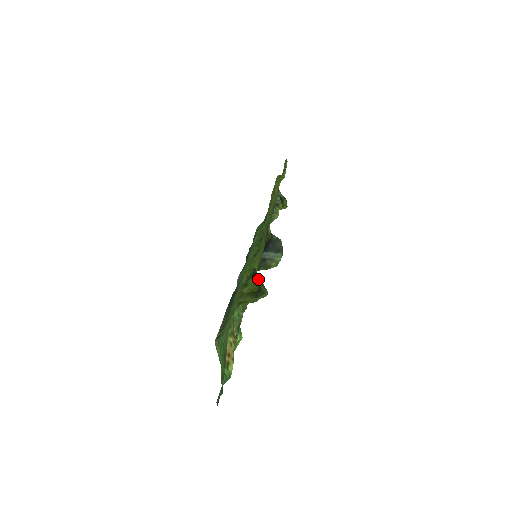
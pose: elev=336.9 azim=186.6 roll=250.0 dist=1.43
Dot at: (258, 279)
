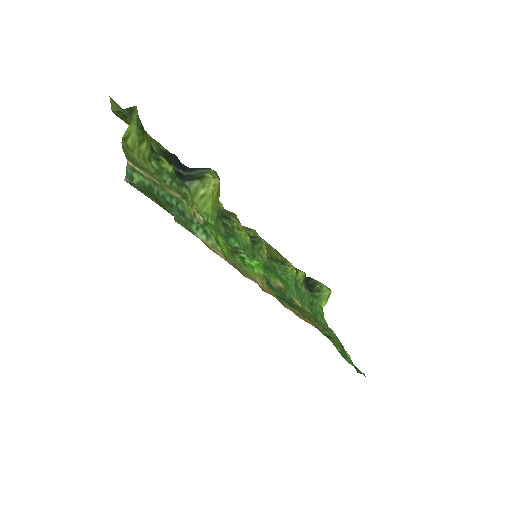
Dot at: occluded
